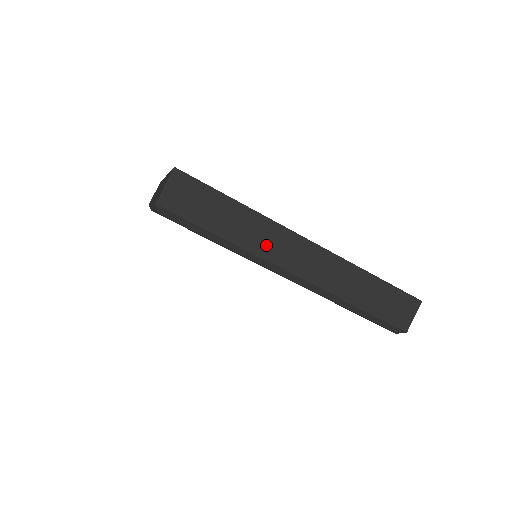
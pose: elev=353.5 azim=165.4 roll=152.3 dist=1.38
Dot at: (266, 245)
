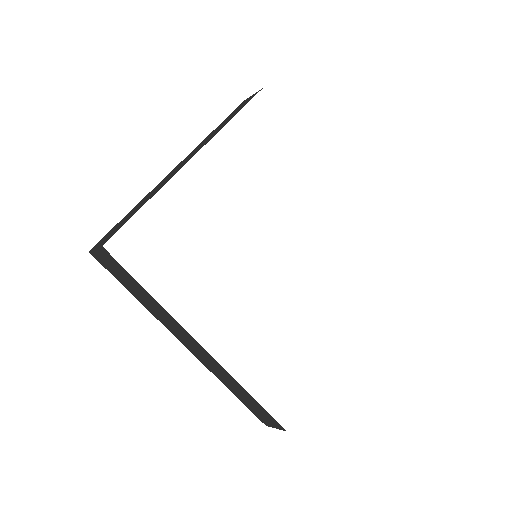
Dot at: (170, 325)
